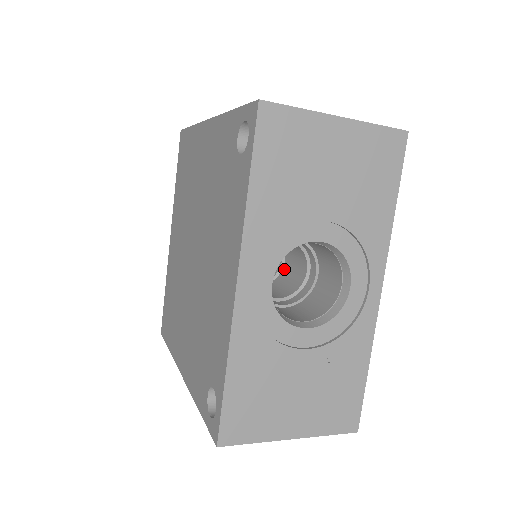
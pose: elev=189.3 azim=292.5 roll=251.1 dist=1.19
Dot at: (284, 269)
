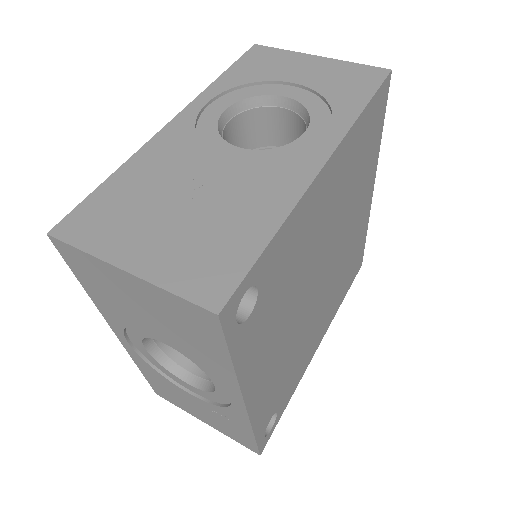
Dot at: occluded
